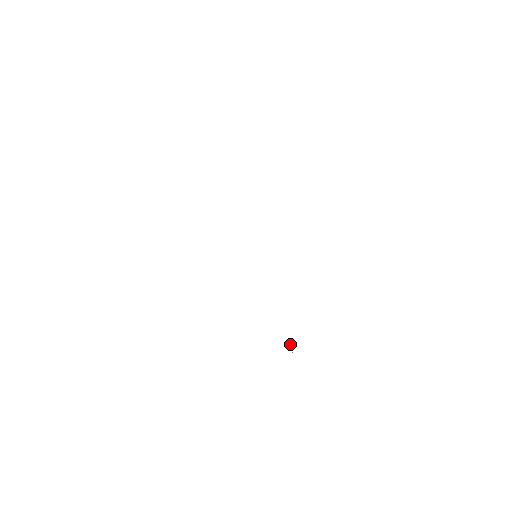
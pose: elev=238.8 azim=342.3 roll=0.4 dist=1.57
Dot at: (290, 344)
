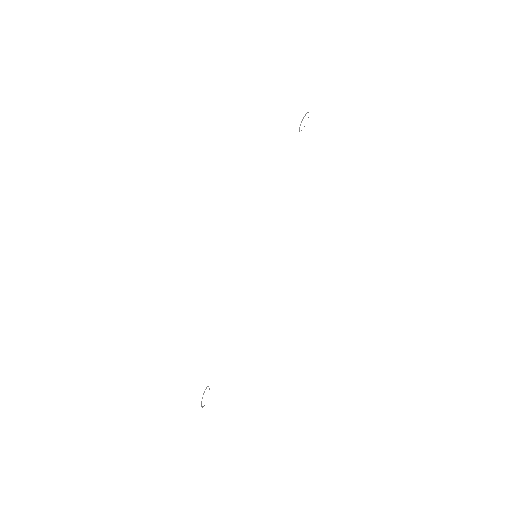
Dot at: occluded
